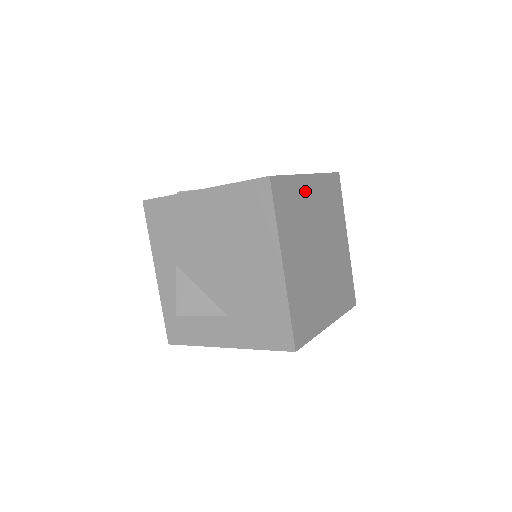
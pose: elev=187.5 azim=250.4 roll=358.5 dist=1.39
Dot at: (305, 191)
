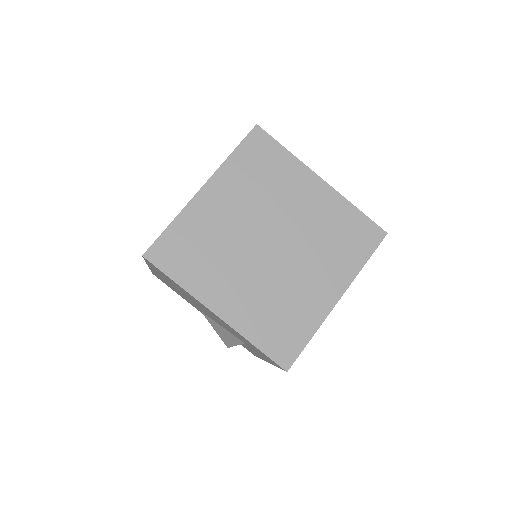
Dot at: (206, 211)
